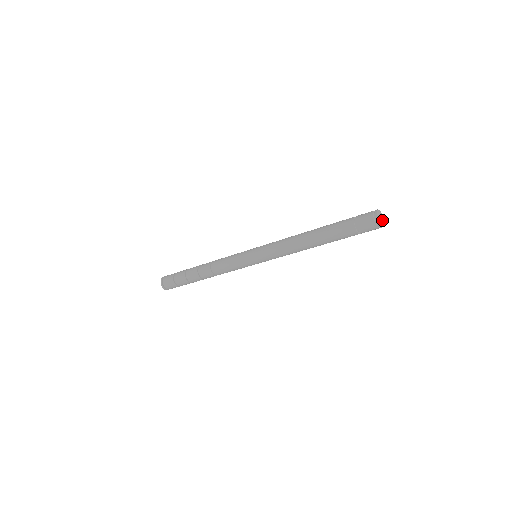
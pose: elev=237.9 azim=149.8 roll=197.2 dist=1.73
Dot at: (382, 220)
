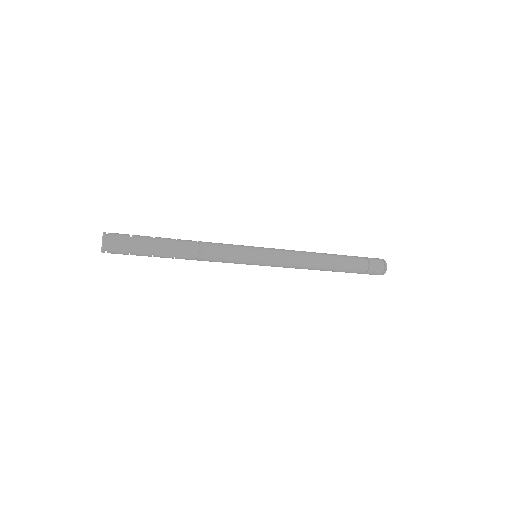
Dot at: occluded
